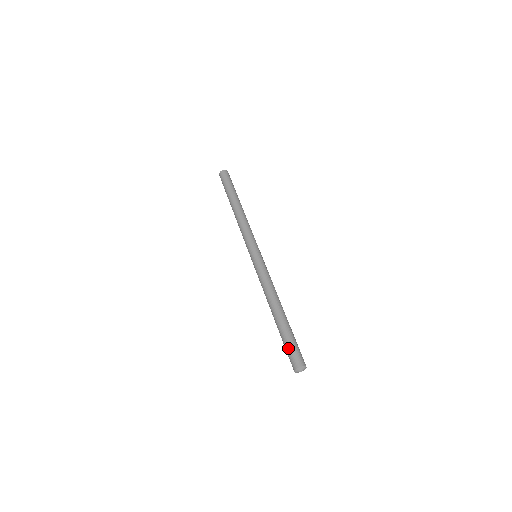
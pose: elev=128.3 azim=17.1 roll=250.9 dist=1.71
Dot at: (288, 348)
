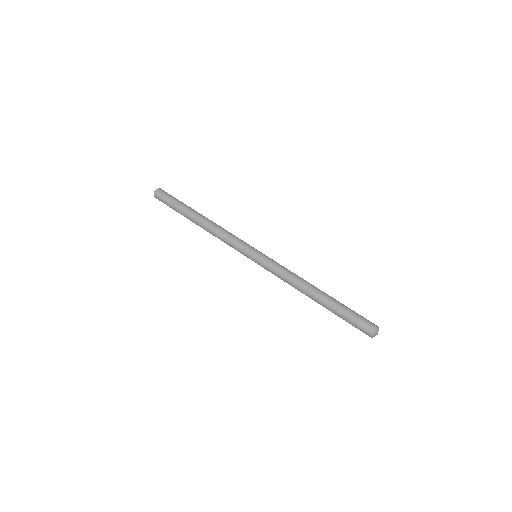
Dot at: (355, 318)
